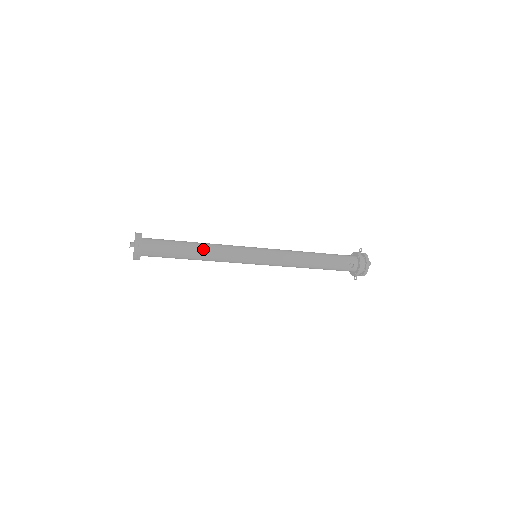
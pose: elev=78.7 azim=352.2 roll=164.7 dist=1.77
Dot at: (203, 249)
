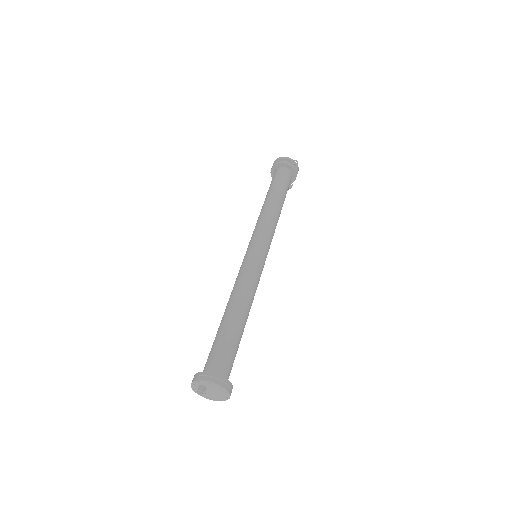
Dot at: occluded
